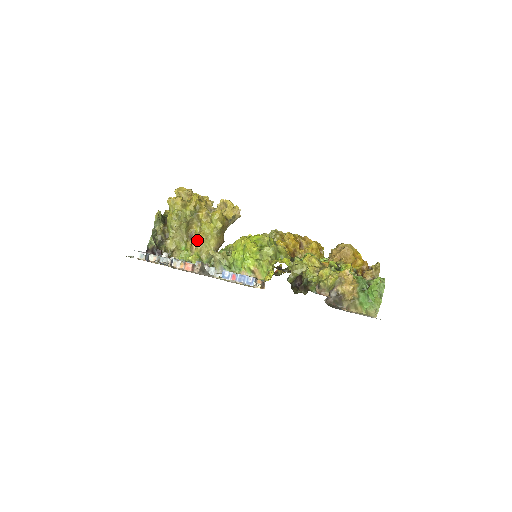
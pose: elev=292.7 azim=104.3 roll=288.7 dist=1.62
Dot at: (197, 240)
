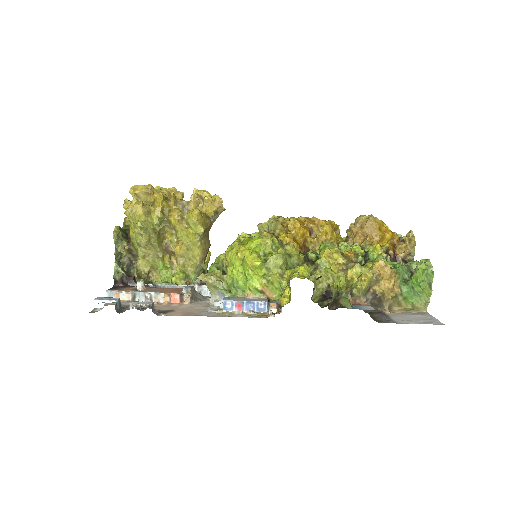
Dot at: (176, 254)
